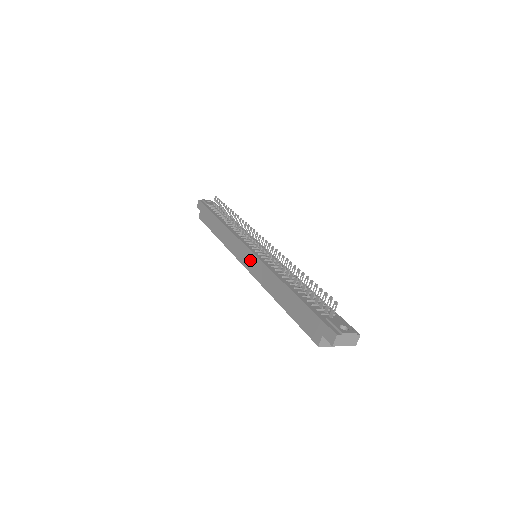
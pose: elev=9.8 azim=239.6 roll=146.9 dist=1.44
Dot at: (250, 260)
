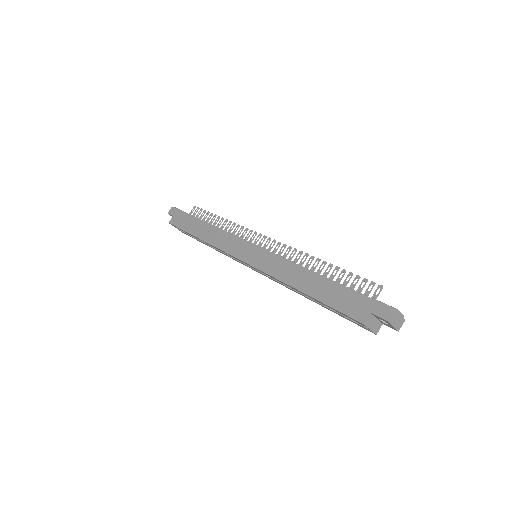
Dot at: (255, 254)
